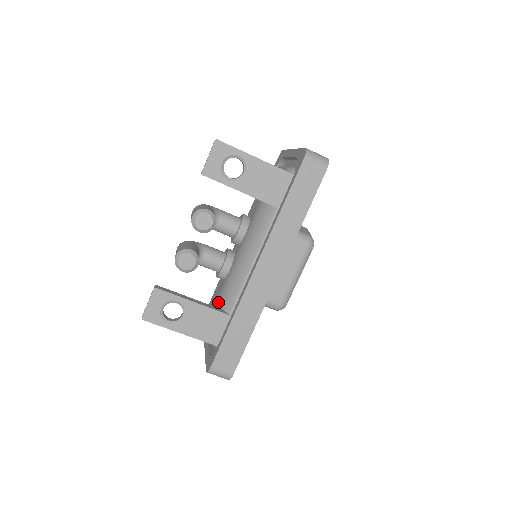
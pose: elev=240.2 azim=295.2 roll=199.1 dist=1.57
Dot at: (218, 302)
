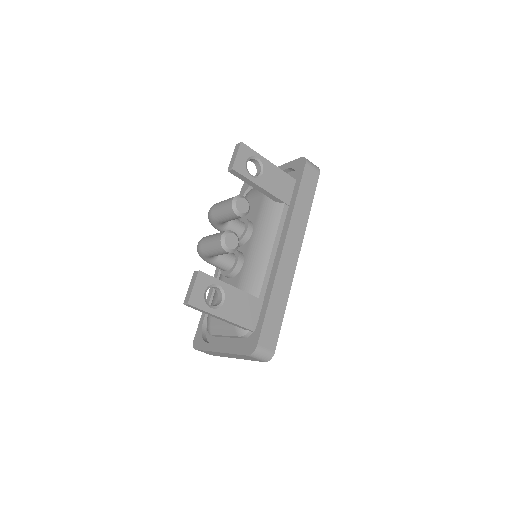
Dot at: occluded
